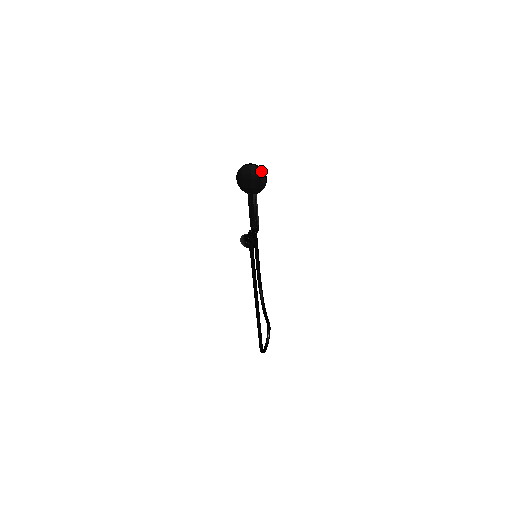
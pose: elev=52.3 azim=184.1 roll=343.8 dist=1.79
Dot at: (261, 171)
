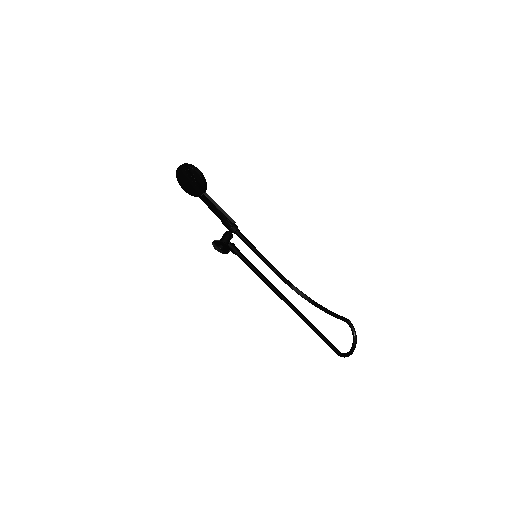
Dot at: (190, 168)
